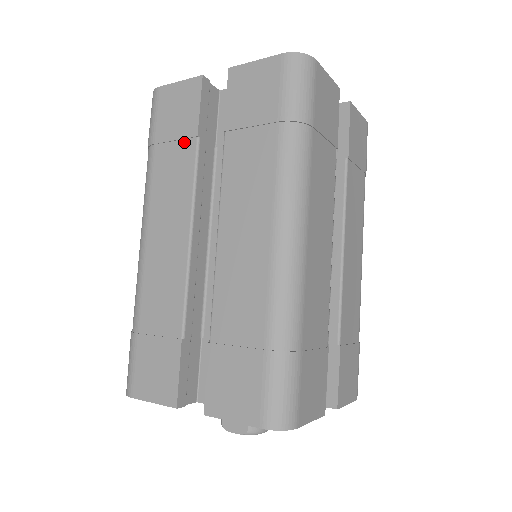
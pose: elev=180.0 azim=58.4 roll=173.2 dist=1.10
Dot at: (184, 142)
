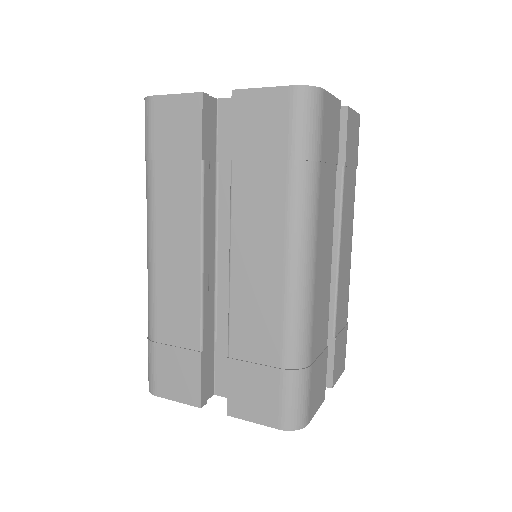
Dot at: (187, 163)
